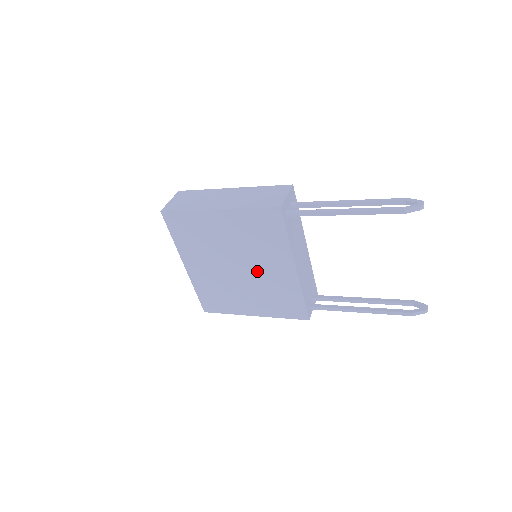
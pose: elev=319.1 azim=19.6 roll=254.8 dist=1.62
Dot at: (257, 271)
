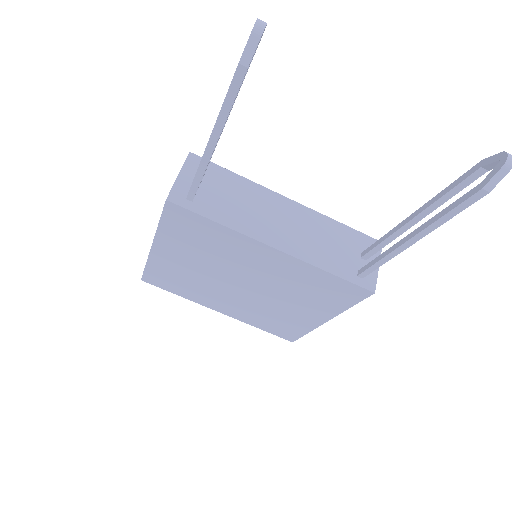
Dot at: (257, 277)
